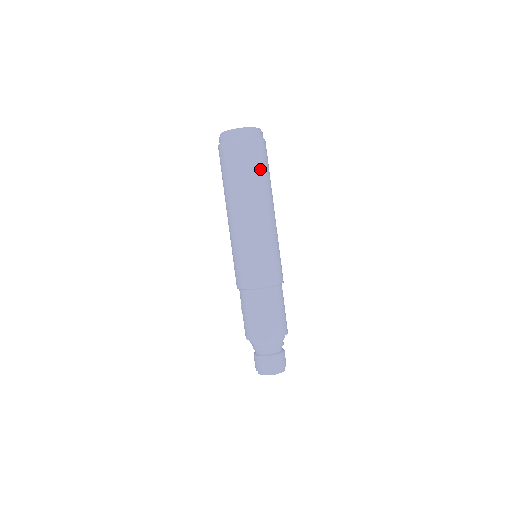
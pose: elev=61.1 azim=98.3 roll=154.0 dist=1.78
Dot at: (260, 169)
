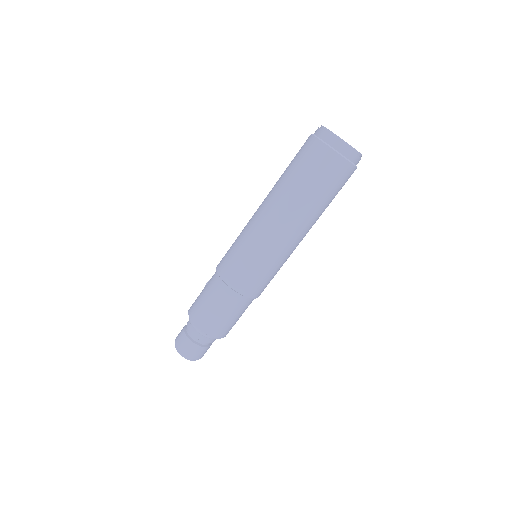
Dot at: (325, 192)
